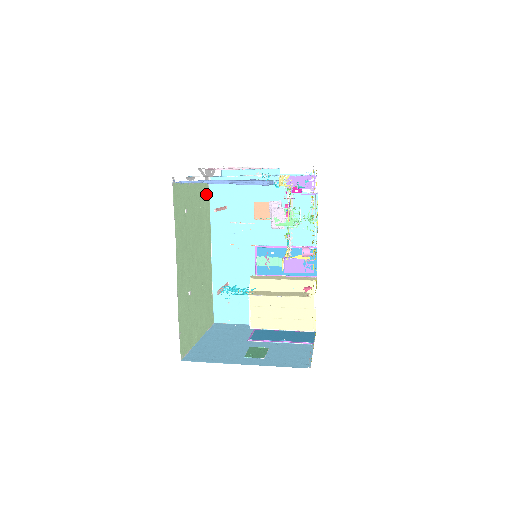
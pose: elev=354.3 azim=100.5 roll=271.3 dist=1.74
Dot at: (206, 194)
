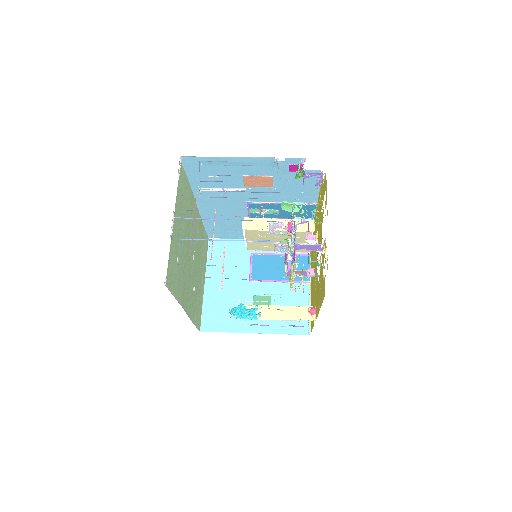
Dot at: (182, 179)
